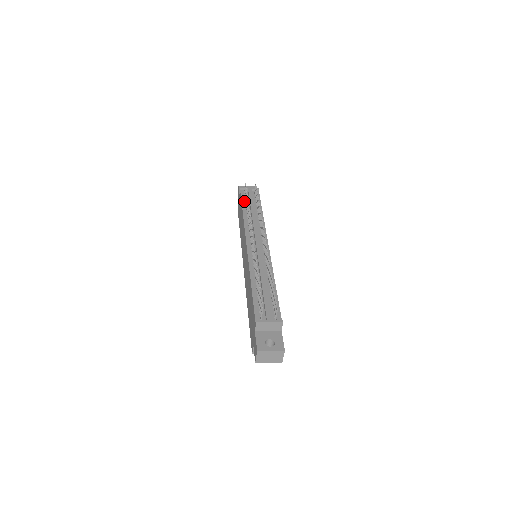
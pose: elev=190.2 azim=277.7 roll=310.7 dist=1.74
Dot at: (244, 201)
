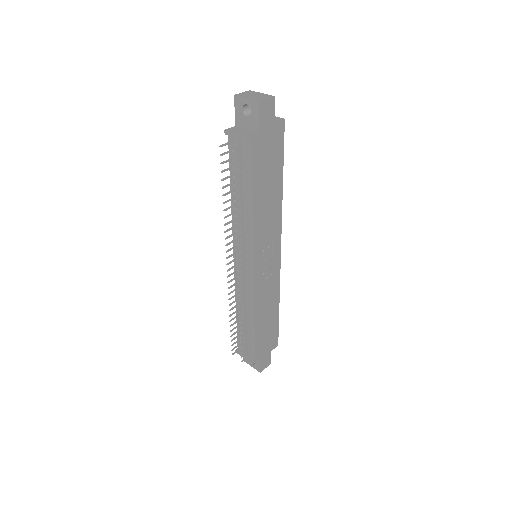
Dot at: (232, 167)
